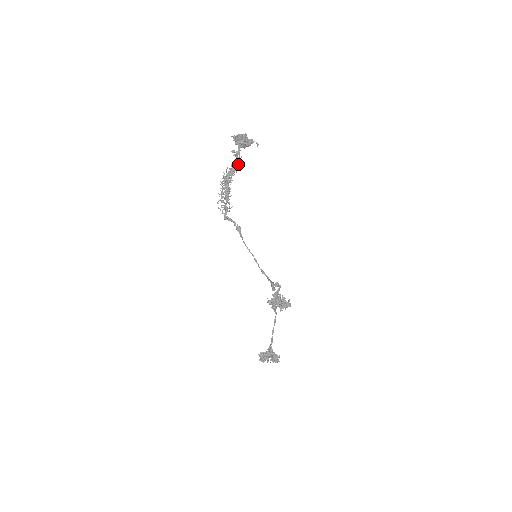
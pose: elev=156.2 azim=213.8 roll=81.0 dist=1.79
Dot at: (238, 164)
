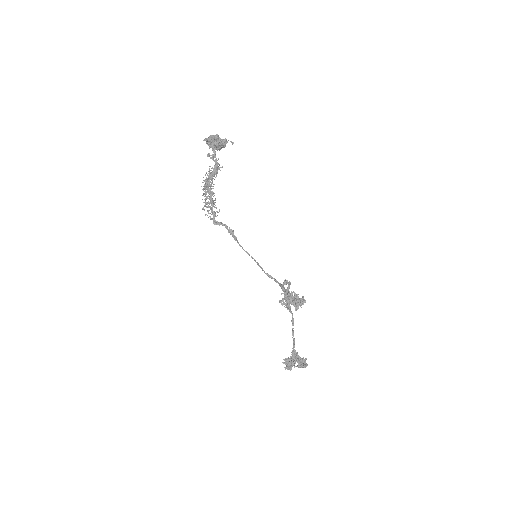
Dot at: (216, 167)
